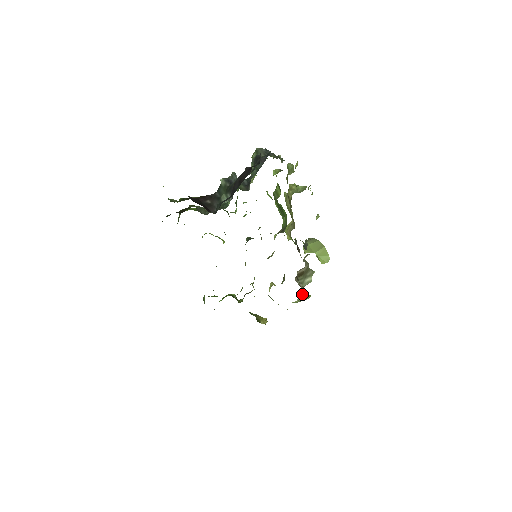
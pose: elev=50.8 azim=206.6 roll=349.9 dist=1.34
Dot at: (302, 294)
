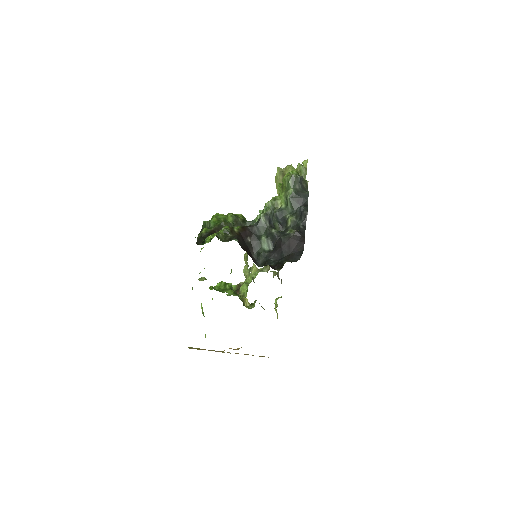
Dot at: (273, 275)
